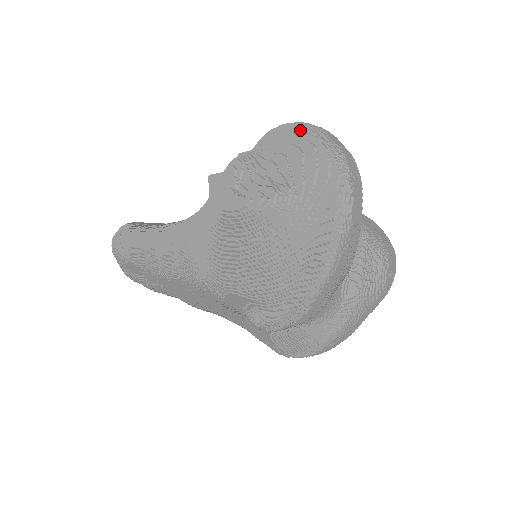
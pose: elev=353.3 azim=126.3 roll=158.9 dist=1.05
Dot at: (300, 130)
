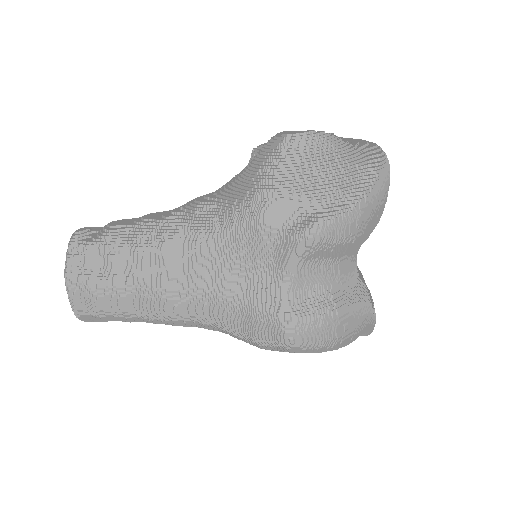
Dot at: occluded
